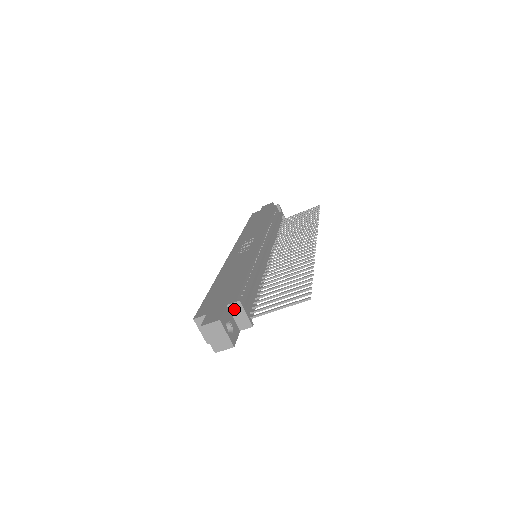
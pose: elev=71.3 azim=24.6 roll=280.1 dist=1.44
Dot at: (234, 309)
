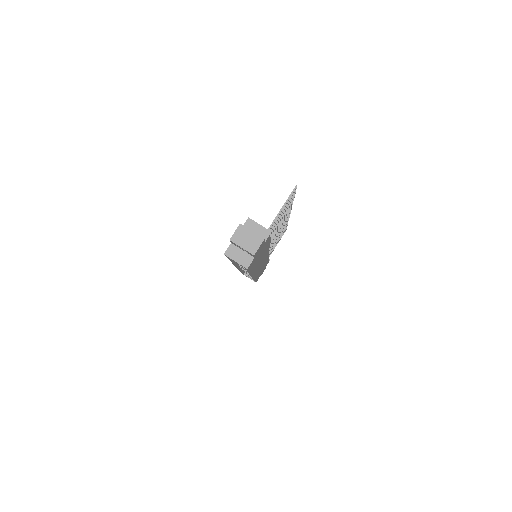
Dot at: (249, 227)
